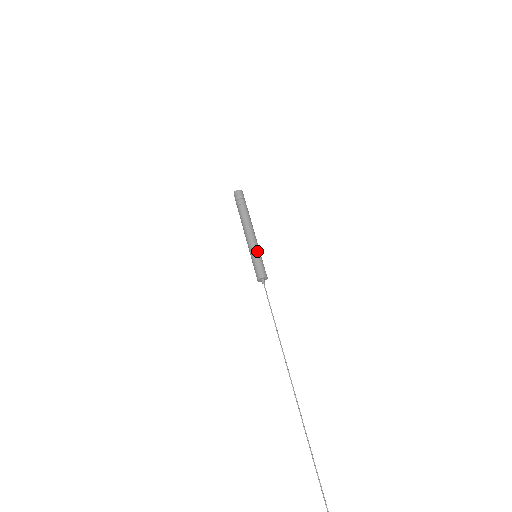
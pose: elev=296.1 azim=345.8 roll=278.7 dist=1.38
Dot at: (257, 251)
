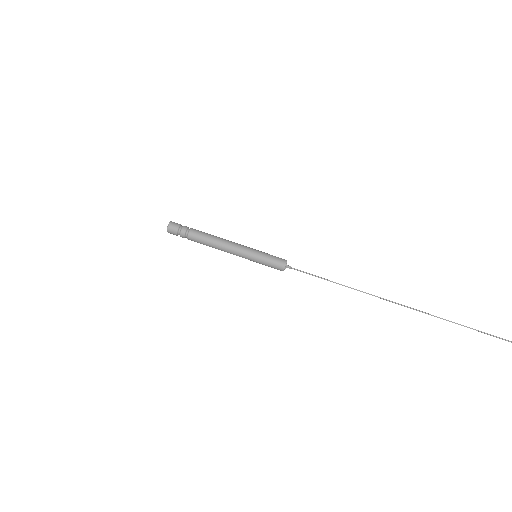
Dot at: (254, 251)
